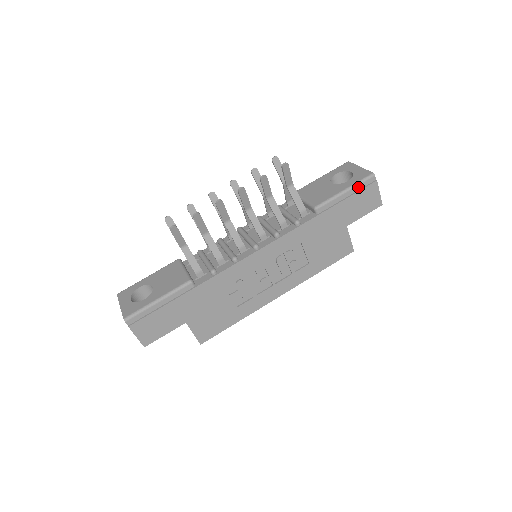
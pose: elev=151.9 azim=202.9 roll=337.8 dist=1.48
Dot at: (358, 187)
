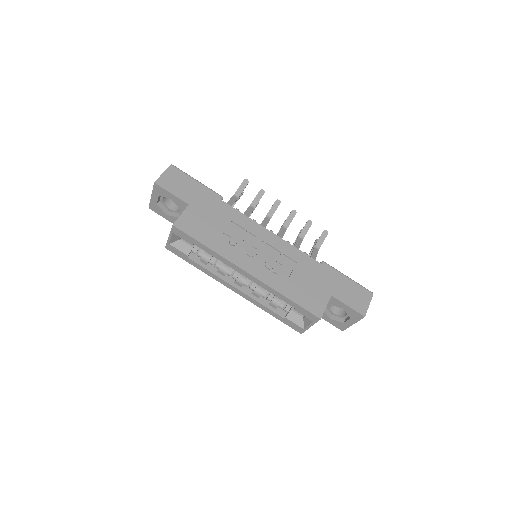
Dot at: (358, 285)
